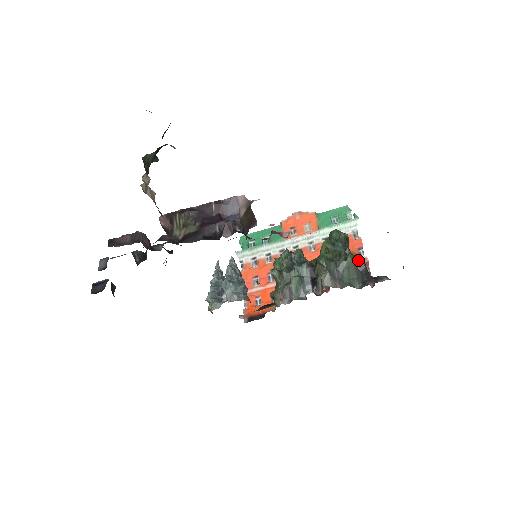
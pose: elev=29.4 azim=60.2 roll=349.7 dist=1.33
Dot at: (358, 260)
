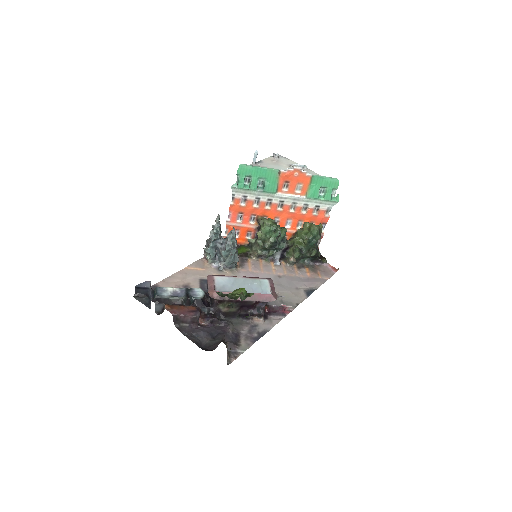
Dot at: (317, 254)
